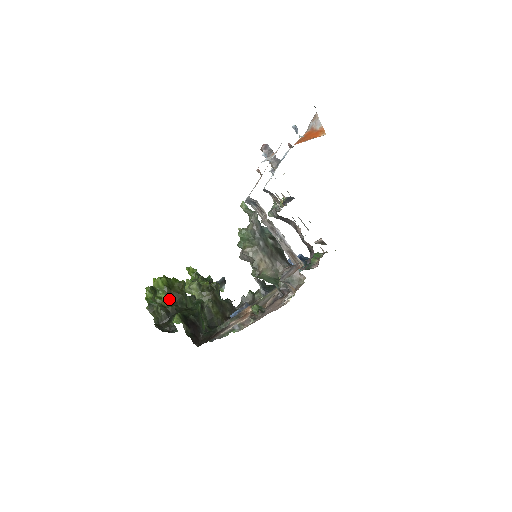
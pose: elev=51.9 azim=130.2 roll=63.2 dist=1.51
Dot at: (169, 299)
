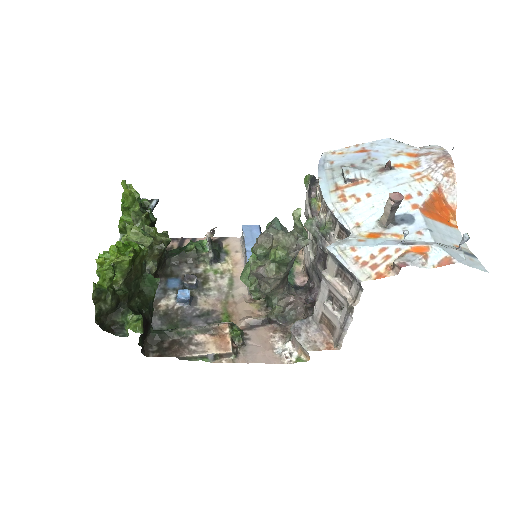
Dot at: (124, 280)
